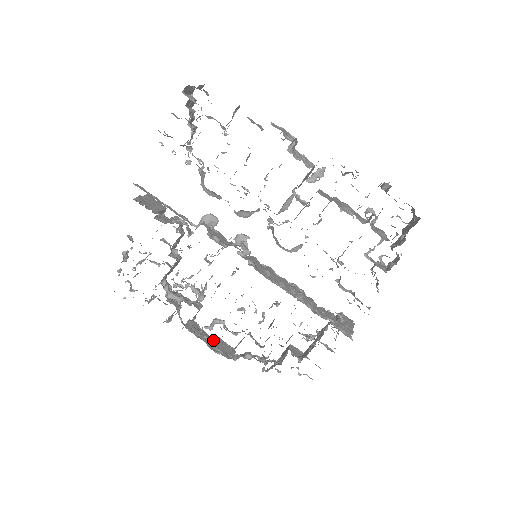
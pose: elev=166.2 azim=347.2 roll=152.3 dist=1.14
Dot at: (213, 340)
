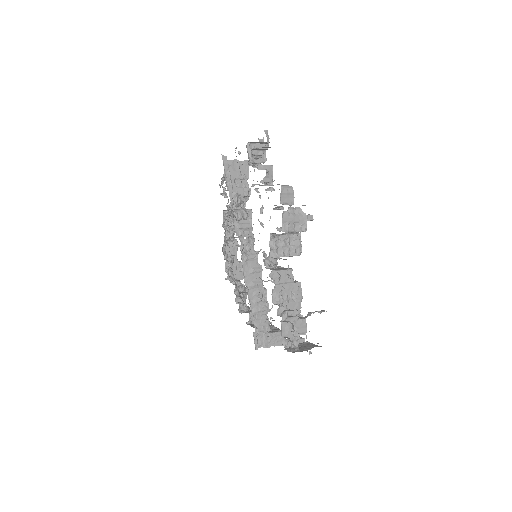
Dot at: (235, 262)
